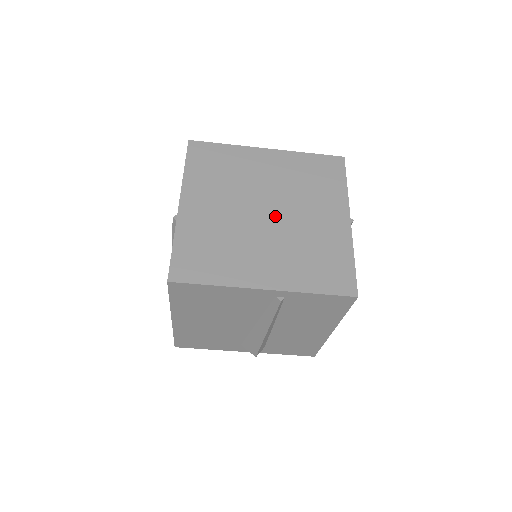
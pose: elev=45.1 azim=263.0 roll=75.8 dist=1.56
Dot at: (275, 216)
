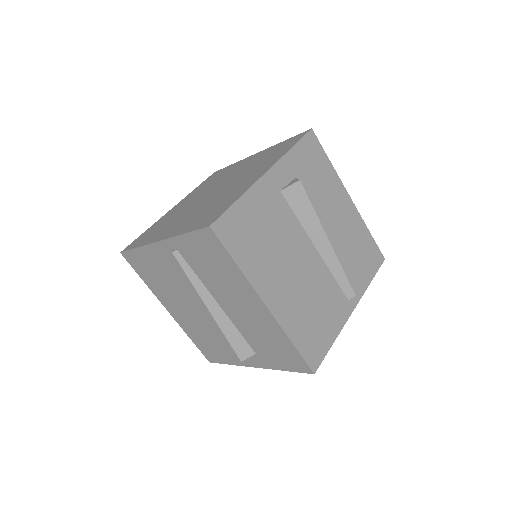
Dot at: (215, 193)
